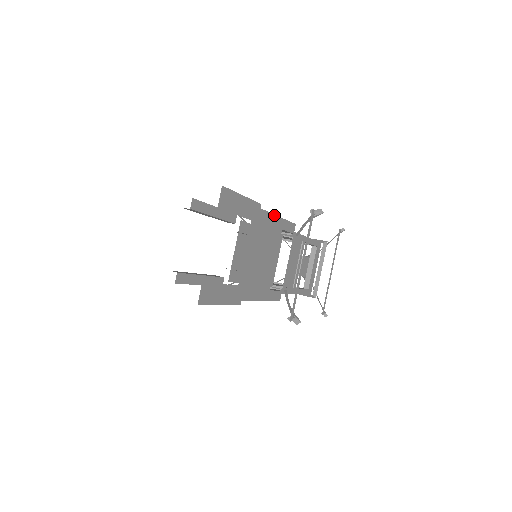
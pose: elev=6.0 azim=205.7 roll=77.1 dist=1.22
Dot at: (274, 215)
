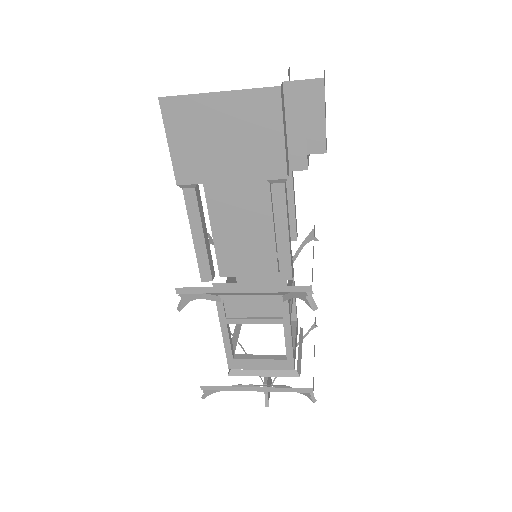
Dot at: (293, 184)
